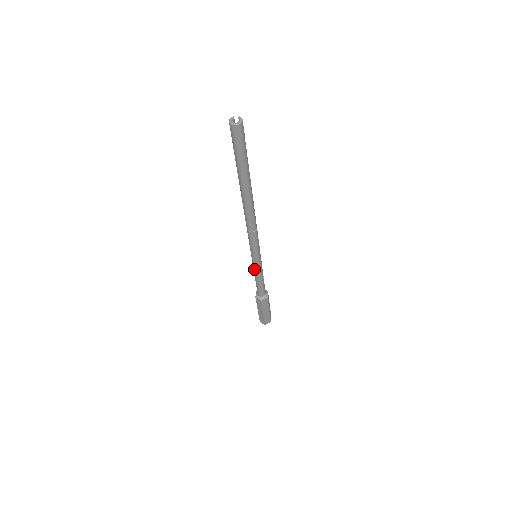
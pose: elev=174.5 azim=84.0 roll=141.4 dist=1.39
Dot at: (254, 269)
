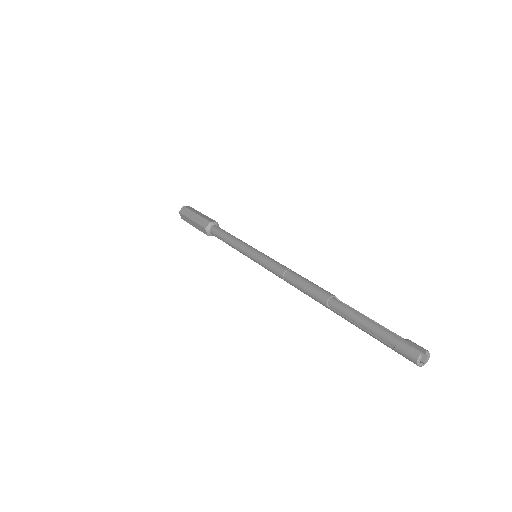
Dot at: occluded
